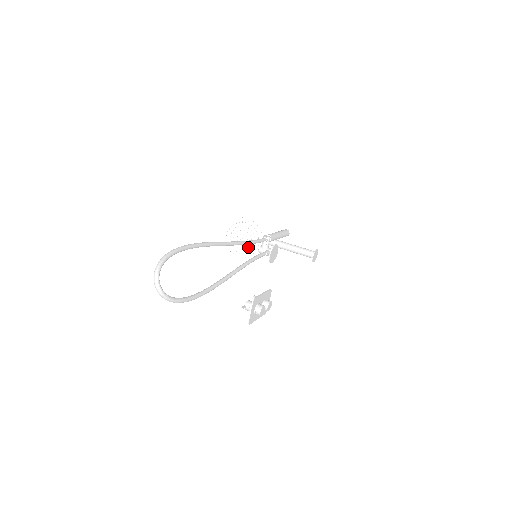
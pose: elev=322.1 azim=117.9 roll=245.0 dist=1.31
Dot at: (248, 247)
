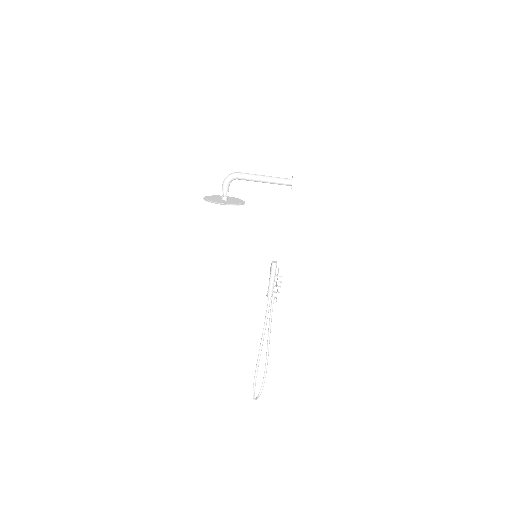
Dot at: occluded
